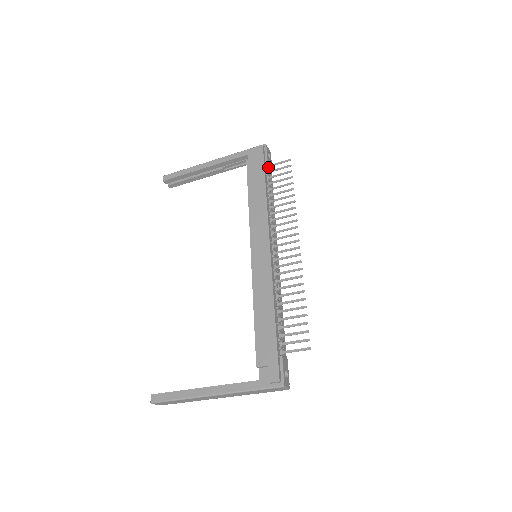
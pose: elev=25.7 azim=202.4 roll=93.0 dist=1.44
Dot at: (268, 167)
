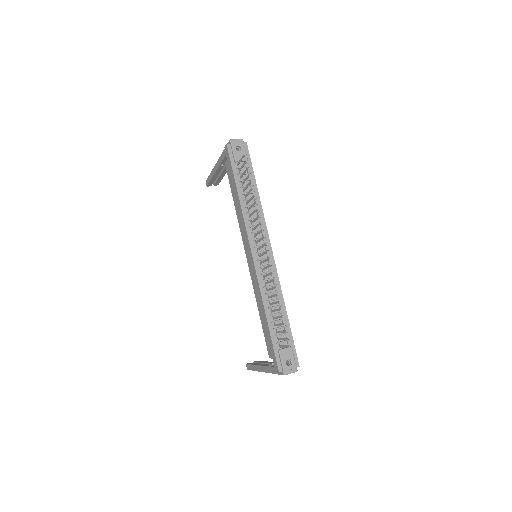
Dot at: (241, 162)
